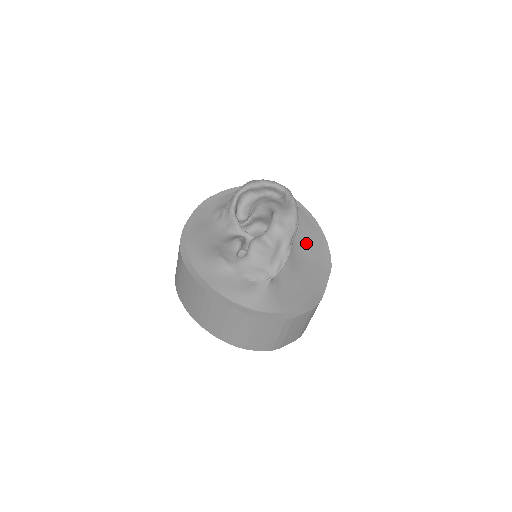
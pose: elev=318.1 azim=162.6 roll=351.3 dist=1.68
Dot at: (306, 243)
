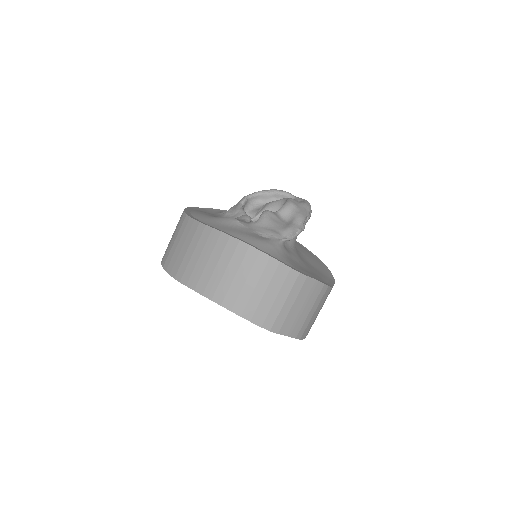
Dot at: (309, 258)
